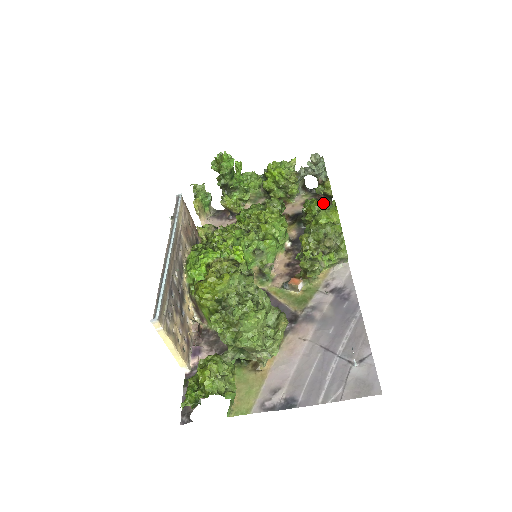
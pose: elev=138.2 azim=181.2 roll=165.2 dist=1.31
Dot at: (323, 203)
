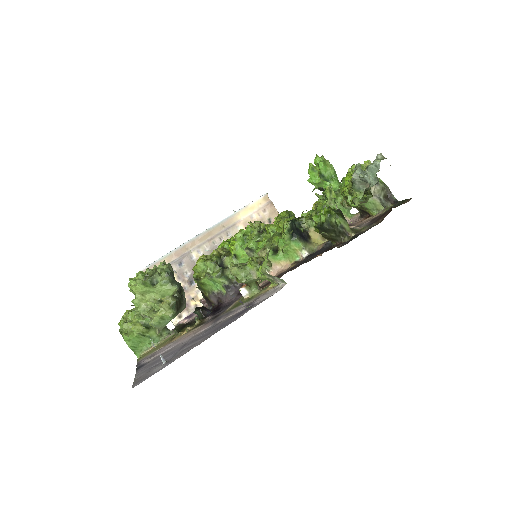
Dot at: (335, 215)
